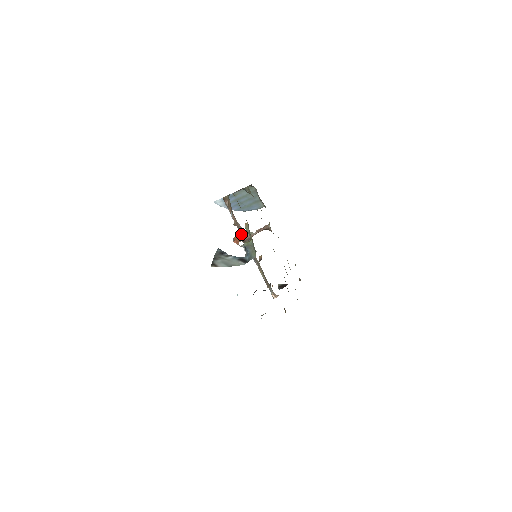
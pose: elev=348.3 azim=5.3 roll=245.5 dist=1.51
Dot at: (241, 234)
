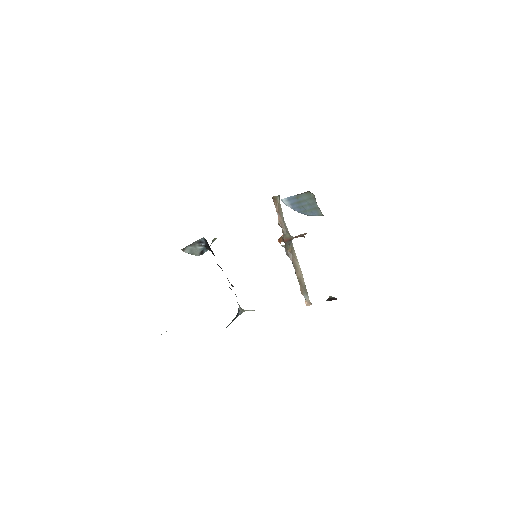
Dot at: (283, 235)
